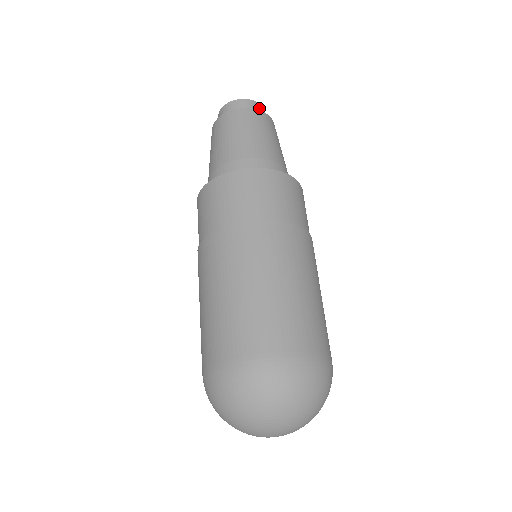
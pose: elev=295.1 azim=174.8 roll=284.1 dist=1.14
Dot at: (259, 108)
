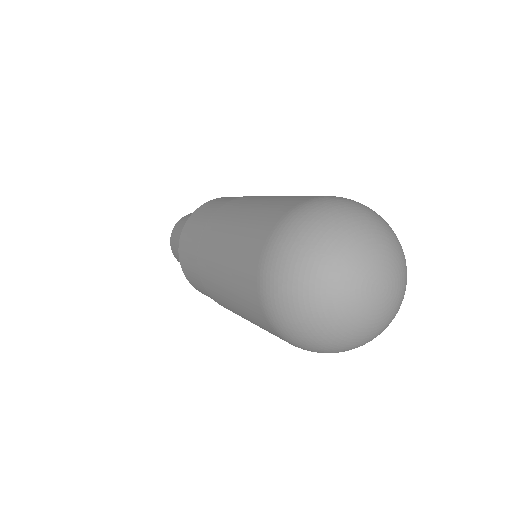
Dot at: occluded
